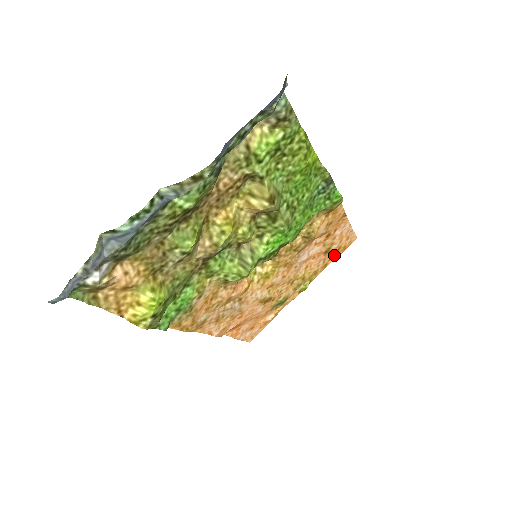
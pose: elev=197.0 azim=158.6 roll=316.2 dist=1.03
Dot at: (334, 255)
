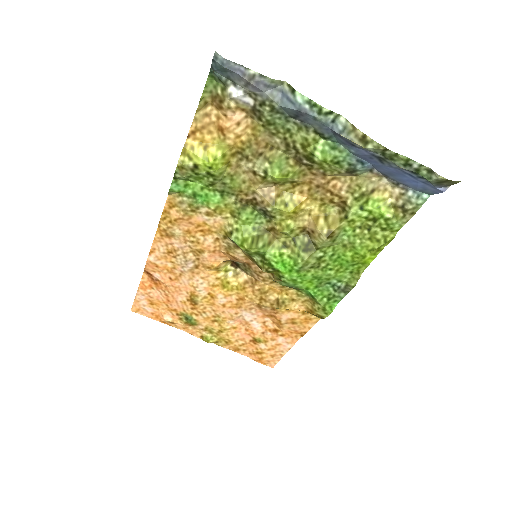
Dot at: (250, 353)
